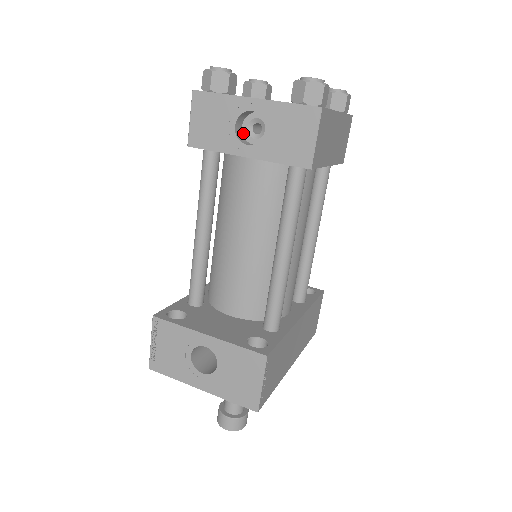
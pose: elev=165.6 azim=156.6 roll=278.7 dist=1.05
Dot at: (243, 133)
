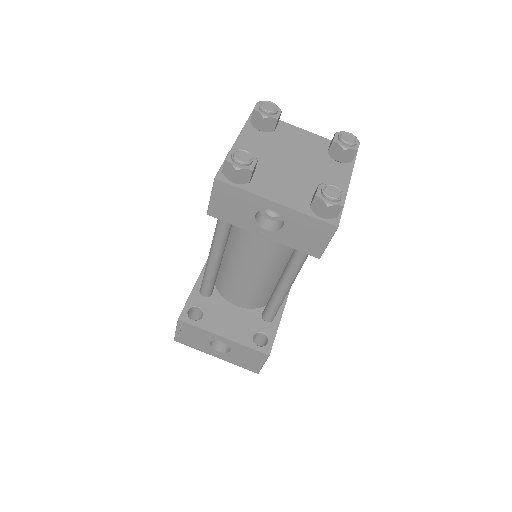
Dot at: (260, 210)
